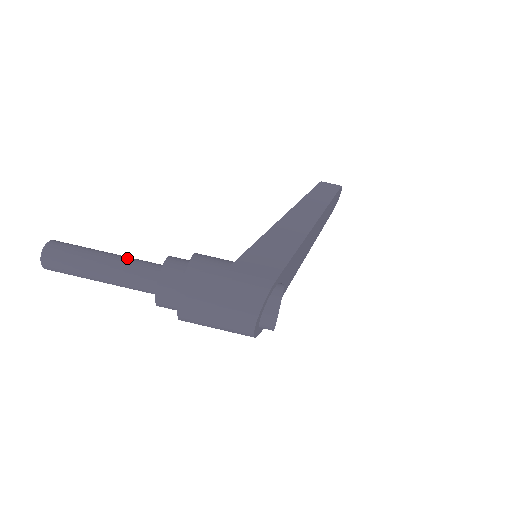
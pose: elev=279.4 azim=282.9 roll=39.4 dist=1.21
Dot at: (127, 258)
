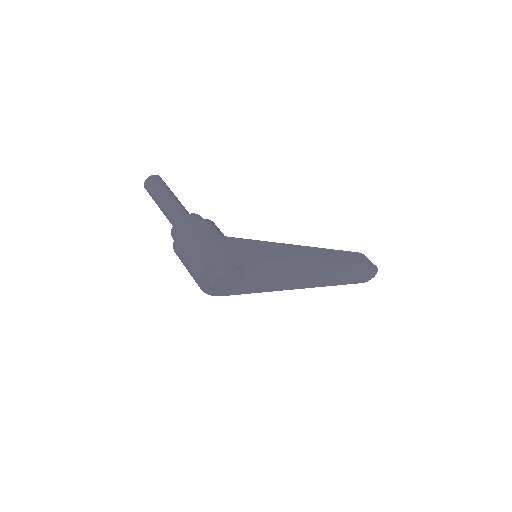
Dot at: (180, 204)
